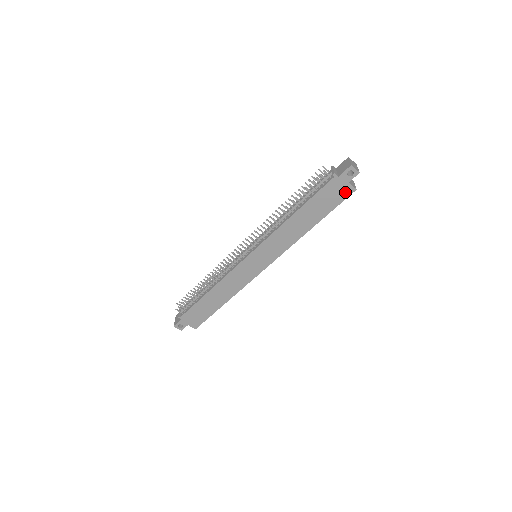
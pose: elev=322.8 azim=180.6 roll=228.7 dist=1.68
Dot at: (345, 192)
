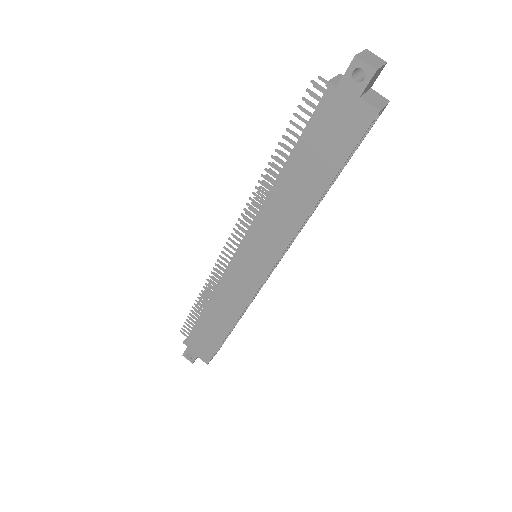
Dot at: (359, 120)
